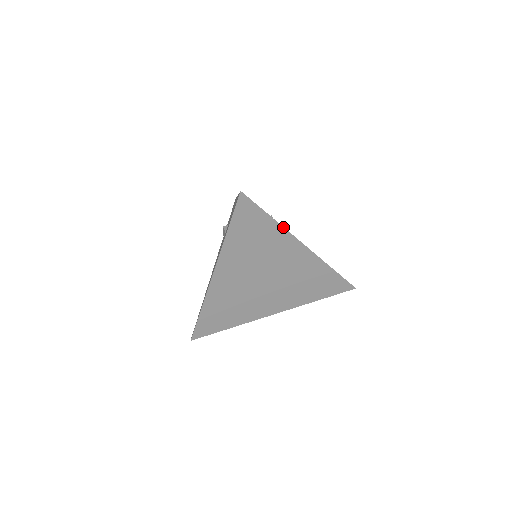
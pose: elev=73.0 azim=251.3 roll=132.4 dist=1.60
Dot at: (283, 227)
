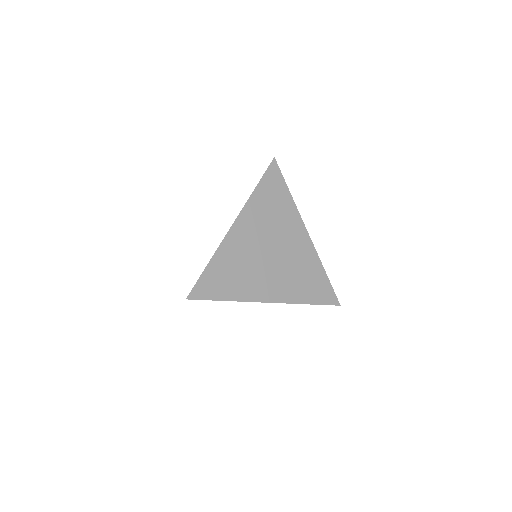
Dot at: (295, 205)
